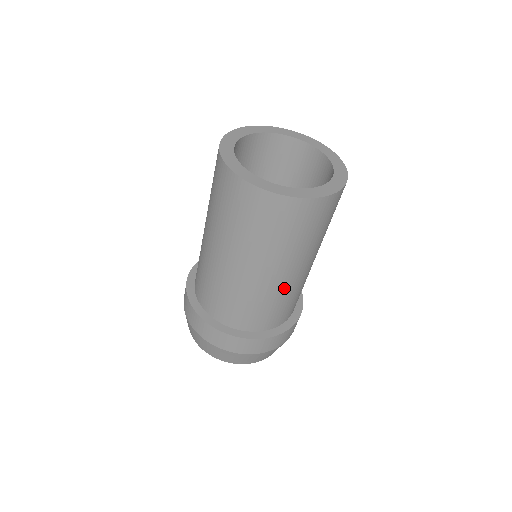
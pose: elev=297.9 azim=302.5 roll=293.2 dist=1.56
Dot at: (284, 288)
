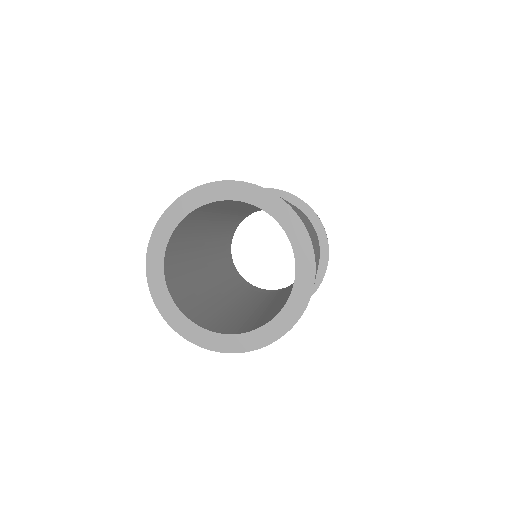
Dot at: occluded
